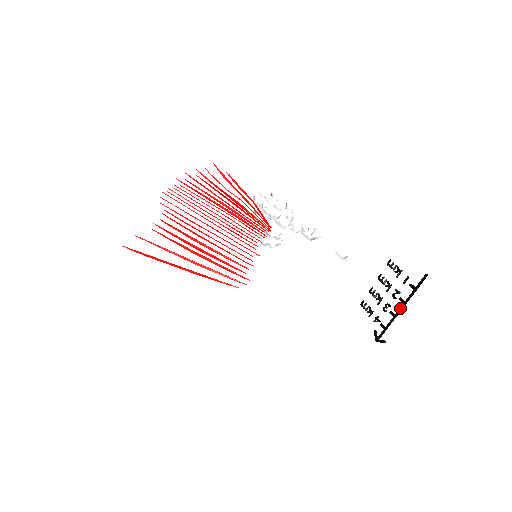
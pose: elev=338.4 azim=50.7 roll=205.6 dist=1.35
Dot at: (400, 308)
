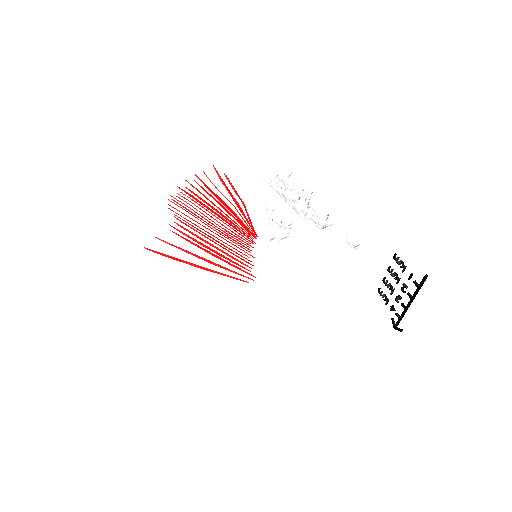
Dot at: (409, 302)
